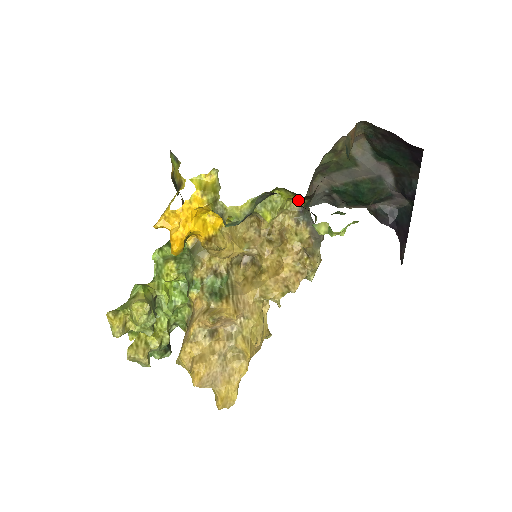
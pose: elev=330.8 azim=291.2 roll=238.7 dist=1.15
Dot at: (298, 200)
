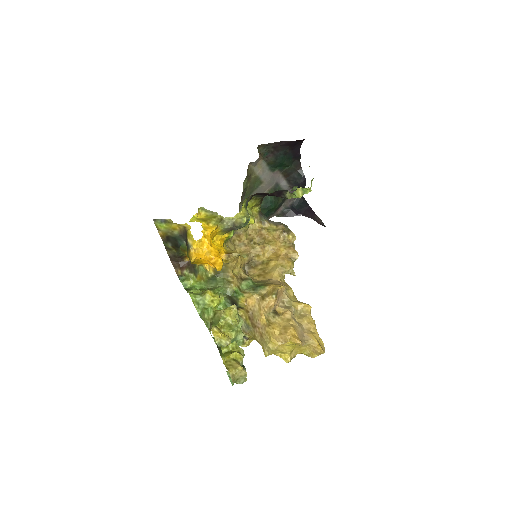
Dot at: (254, 208)
